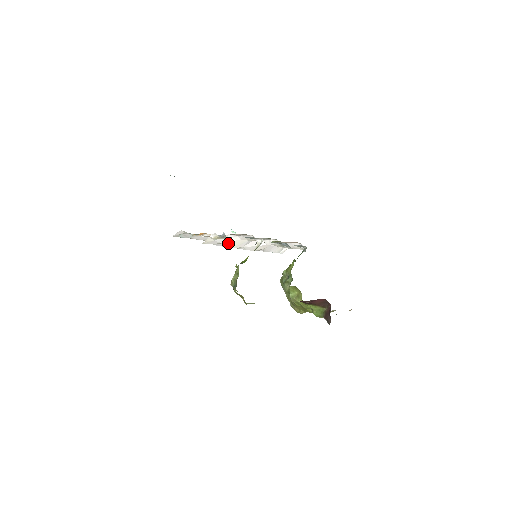
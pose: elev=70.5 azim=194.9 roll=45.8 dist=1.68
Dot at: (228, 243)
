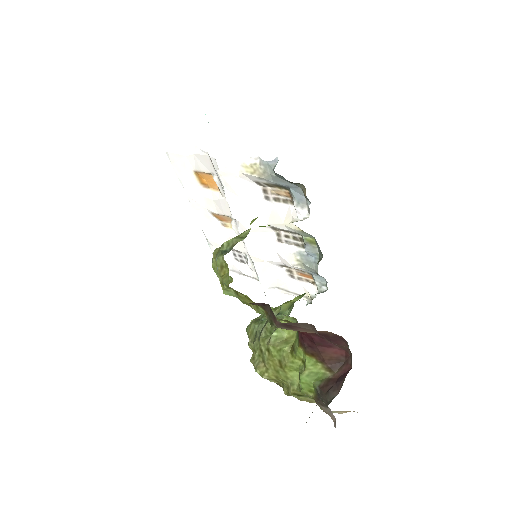
Dot at: (244, 203)
